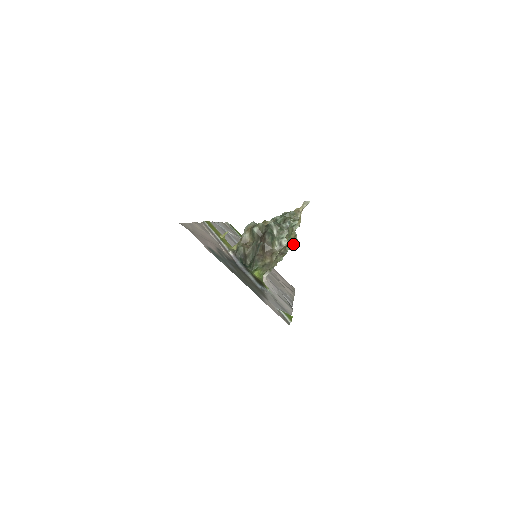
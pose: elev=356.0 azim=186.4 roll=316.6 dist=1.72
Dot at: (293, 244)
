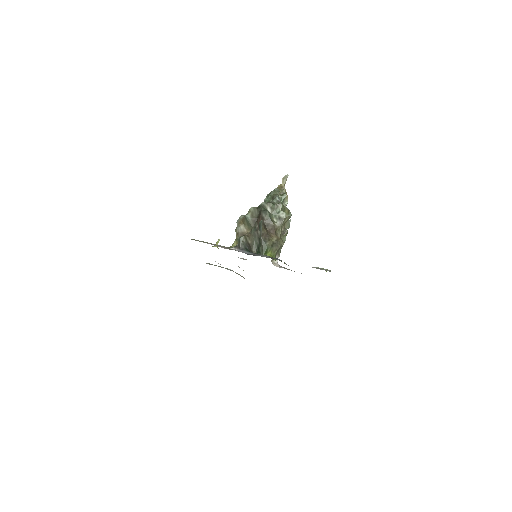
Dot at: (289, 223)
